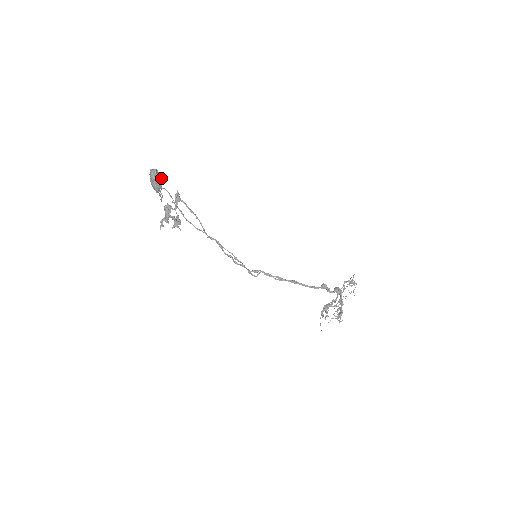
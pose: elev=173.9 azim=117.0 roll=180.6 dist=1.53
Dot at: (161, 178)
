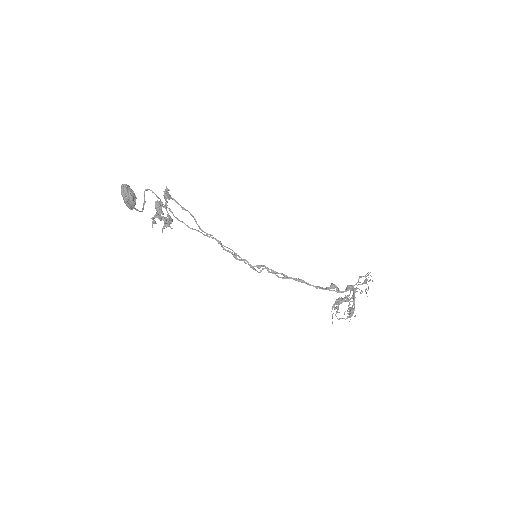
Dot at: (133, 196)
